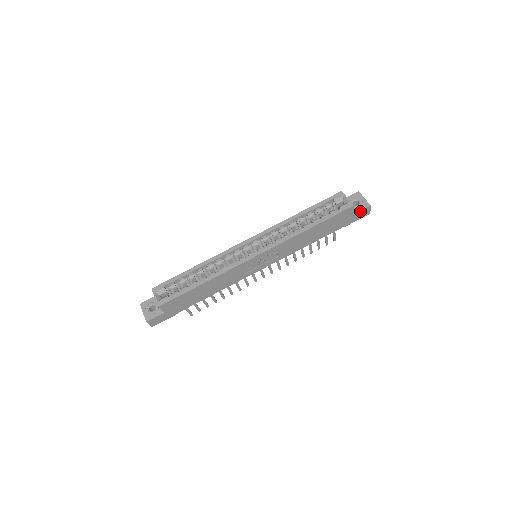
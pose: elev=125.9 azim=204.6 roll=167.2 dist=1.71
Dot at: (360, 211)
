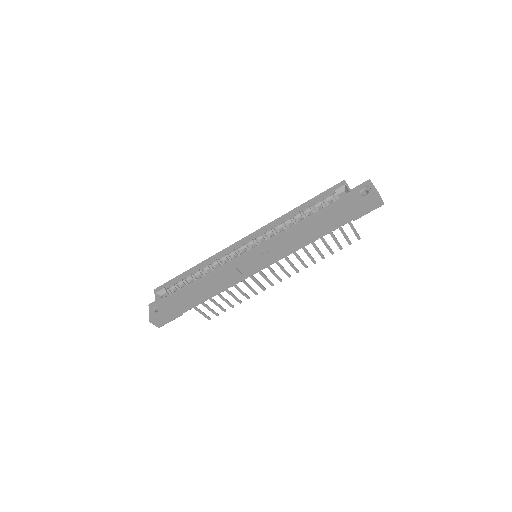
Dot at: (367, 201)
